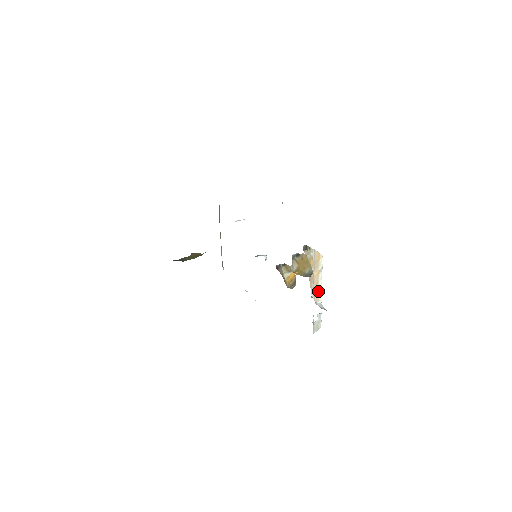
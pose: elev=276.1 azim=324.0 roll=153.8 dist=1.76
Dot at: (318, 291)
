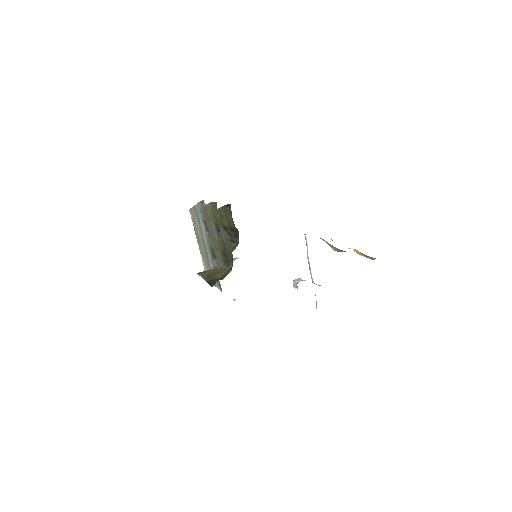
Dot at: (310, 272)
